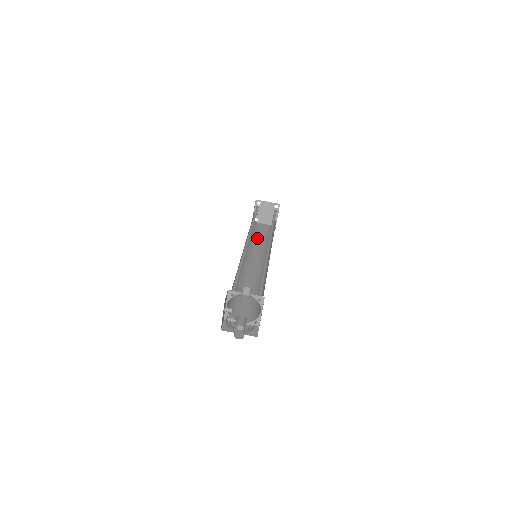
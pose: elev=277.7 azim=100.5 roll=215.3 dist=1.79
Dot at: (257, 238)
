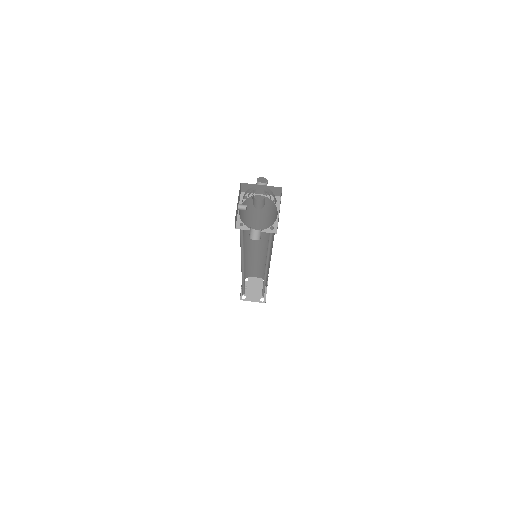
Dot at: occluded
